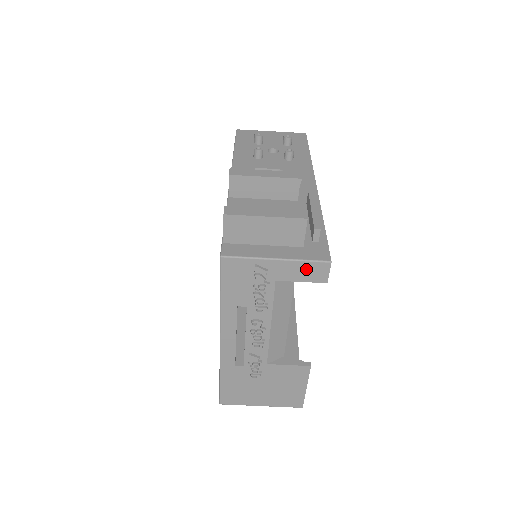
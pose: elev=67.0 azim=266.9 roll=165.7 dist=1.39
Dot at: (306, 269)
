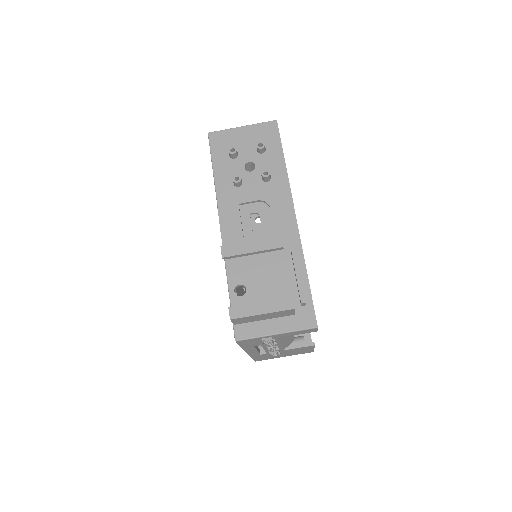
Dot at: (300, 332)
